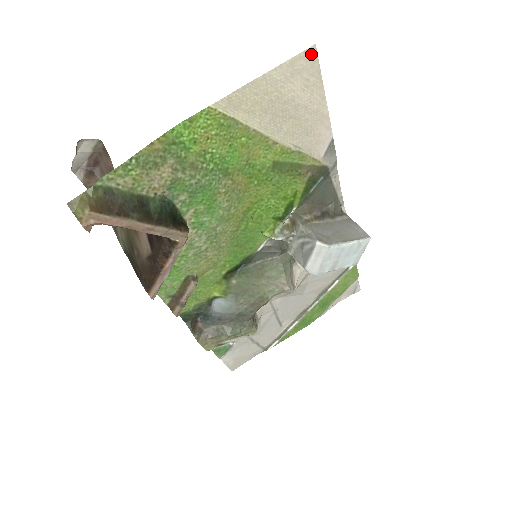
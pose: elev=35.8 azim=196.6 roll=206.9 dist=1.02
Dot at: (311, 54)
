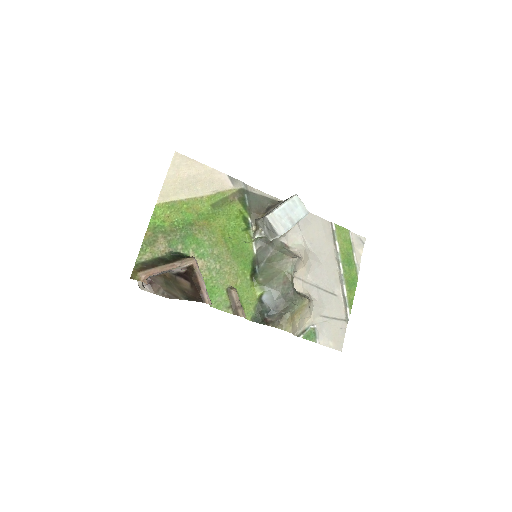
Dot at: (177, 156)
